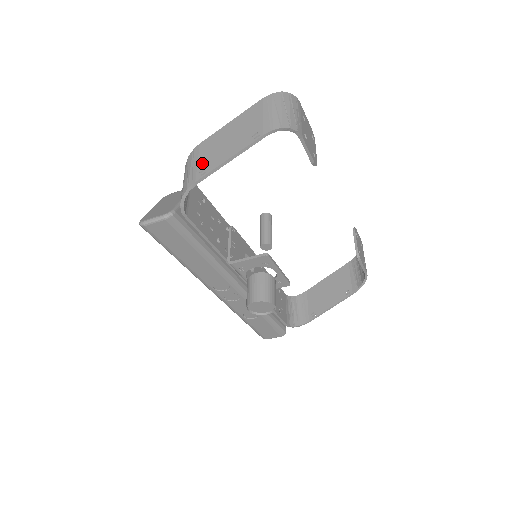
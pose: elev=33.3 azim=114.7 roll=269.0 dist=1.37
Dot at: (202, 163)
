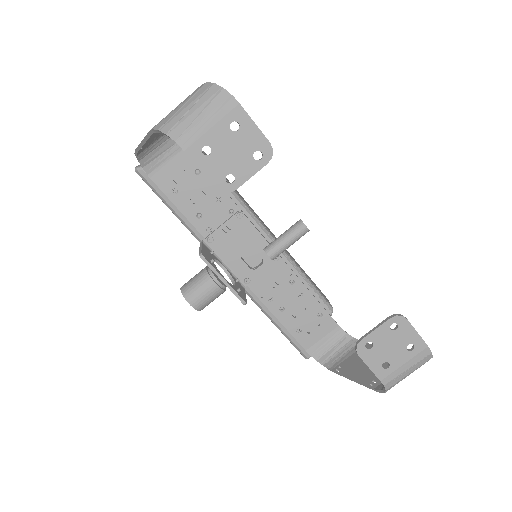
Dot at: occluded
